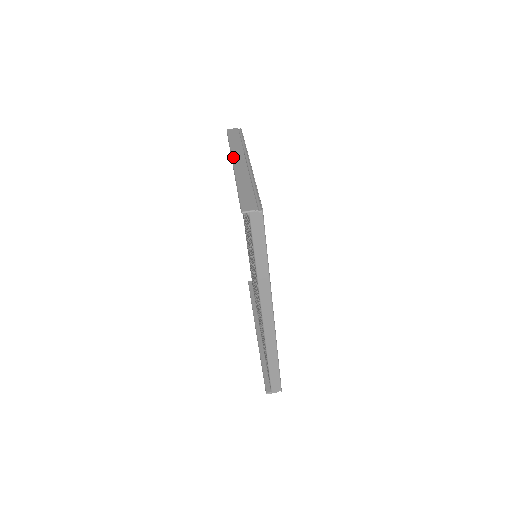
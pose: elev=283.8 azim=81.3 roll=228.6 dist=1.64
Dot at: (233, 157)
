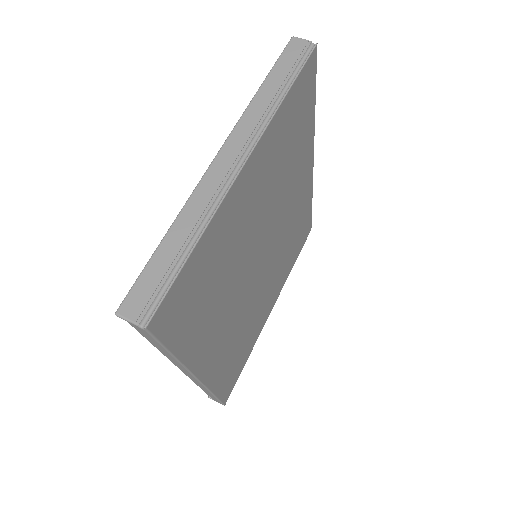
Dot at: (230, 136)
